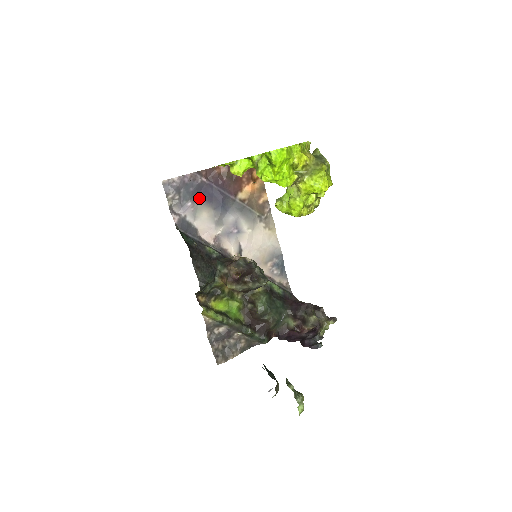
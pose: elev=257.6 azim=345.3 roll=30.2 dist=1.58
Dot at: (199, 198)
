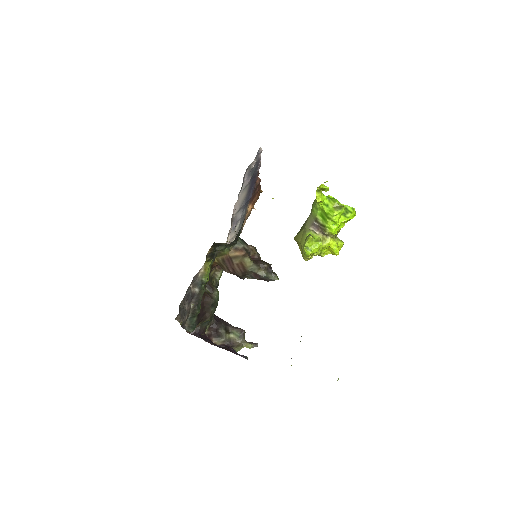
Dot at: (251, 181)
